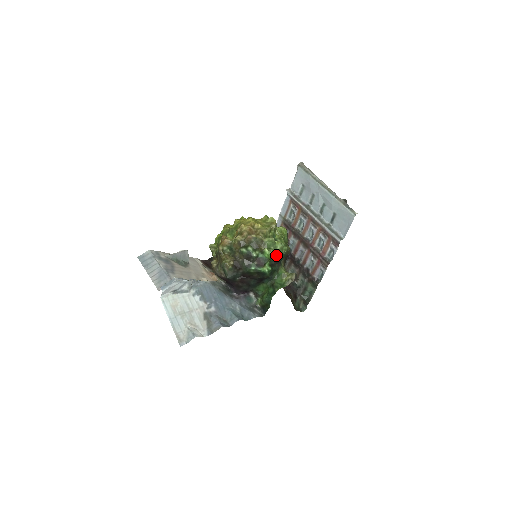
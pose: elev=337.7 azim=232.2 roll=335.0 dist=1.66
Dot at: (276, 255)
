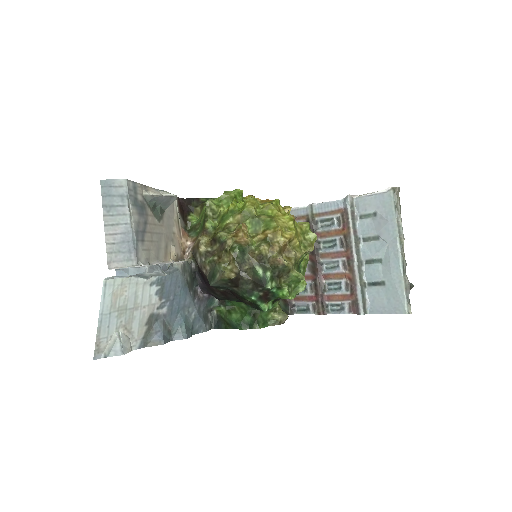
Dot at: (291, 298)
